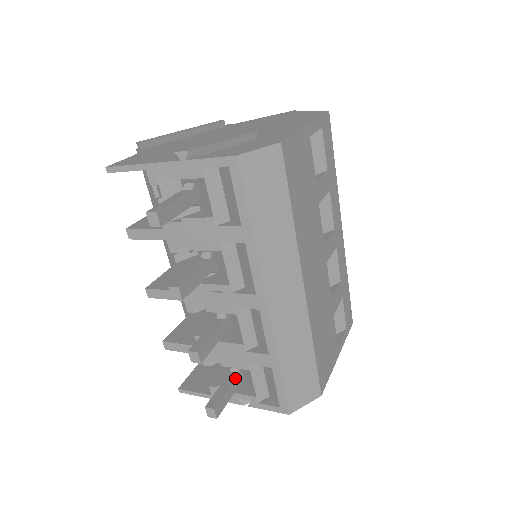
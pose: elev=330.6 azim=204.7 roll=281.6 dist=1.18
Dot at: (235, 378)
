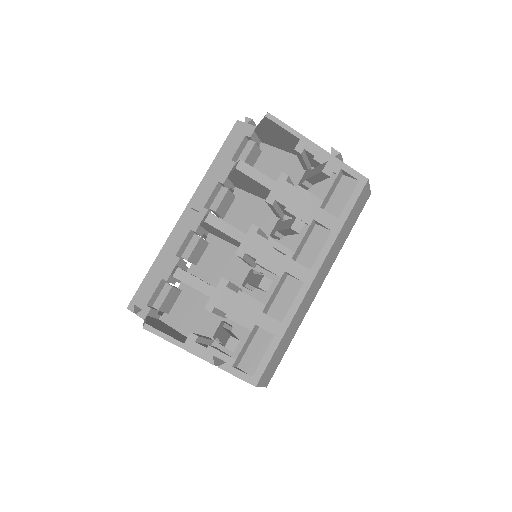
Dot at: occluded
